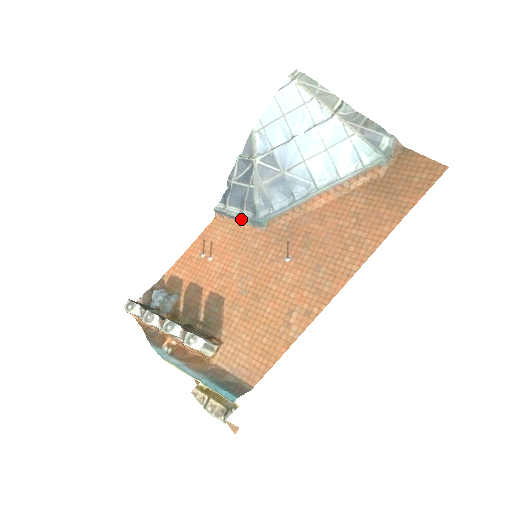
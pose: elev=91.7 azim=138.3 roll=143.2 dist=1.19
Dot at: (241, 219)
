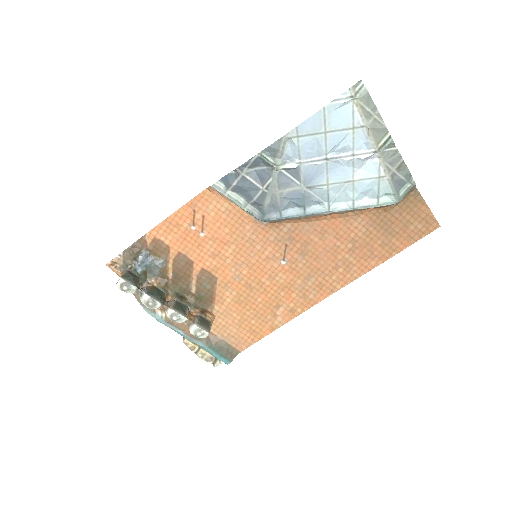
Dot at: (242, 208)
